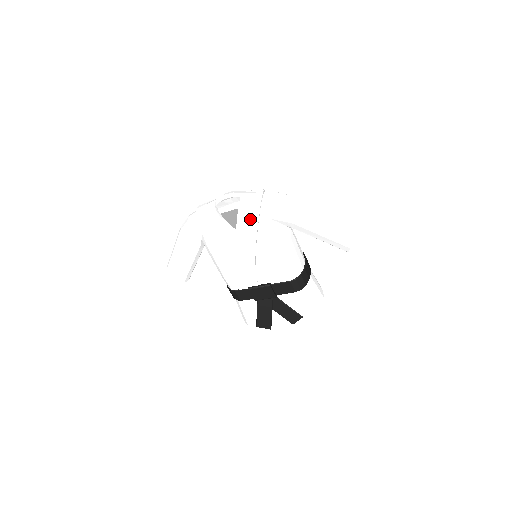
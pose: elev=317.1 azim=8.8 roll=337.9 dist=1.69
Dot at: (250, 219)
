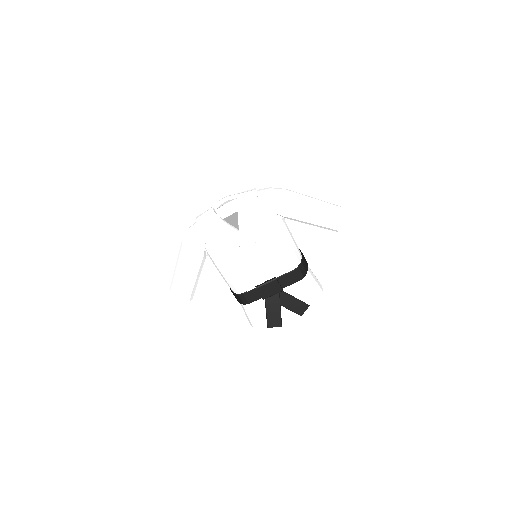
Dot at: (250, 215)
